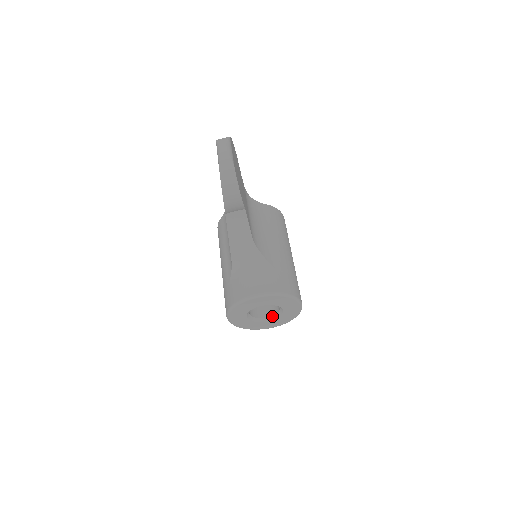
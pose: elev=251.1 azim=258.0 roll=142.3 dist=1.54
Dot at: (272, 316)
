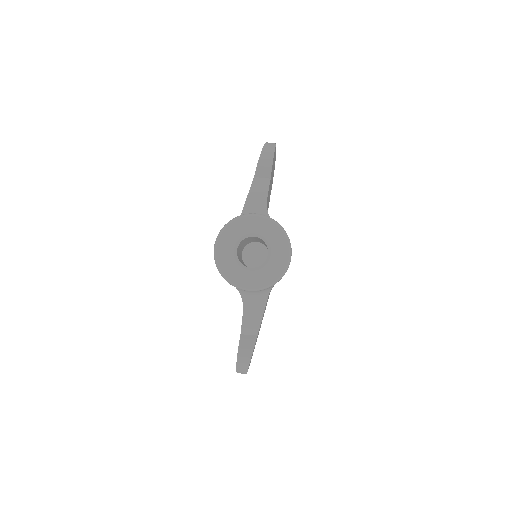
Dot at: (256, 267)
